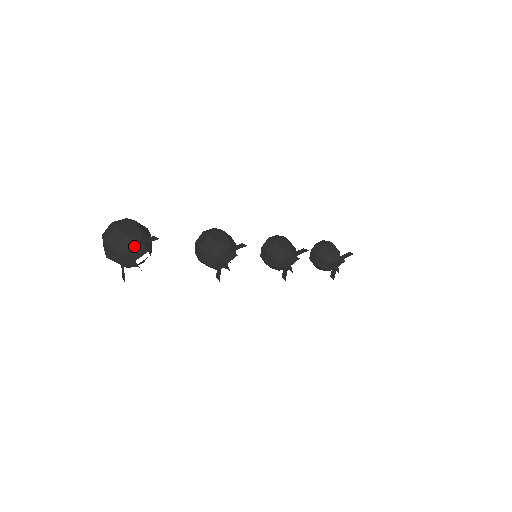
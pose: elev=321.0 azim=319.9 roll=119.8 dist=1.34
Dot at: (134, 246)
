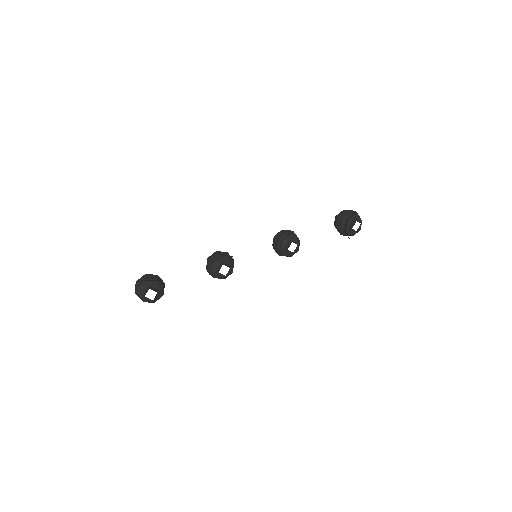
Dot at: occluded
